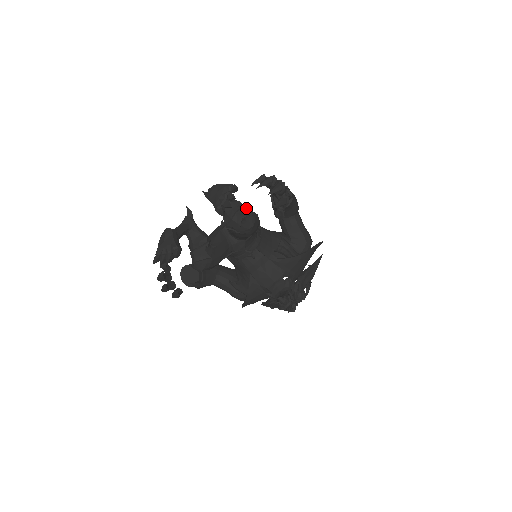
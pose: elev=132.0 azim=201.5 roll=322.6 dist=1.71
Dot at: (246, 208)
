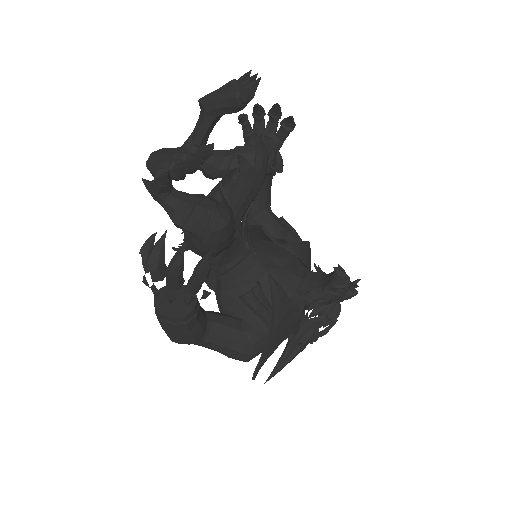
Dot at: occluded
